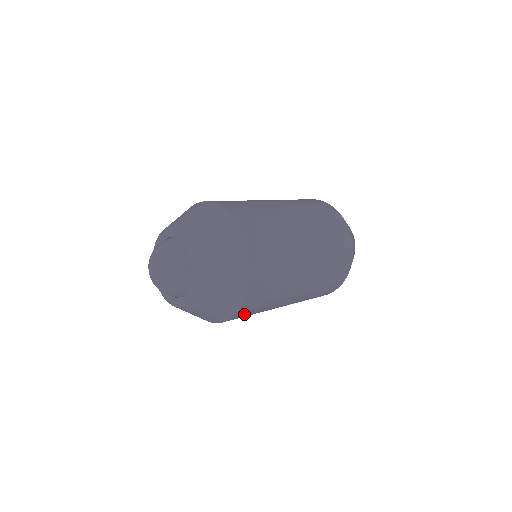
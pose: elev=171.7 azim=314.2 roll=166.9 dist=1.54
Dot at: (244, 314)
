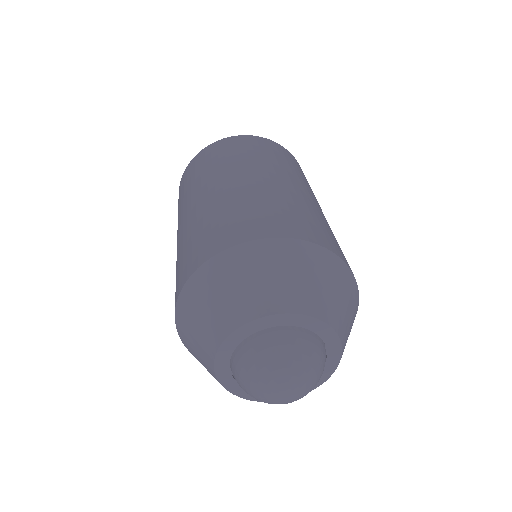
Dot at: occluded
